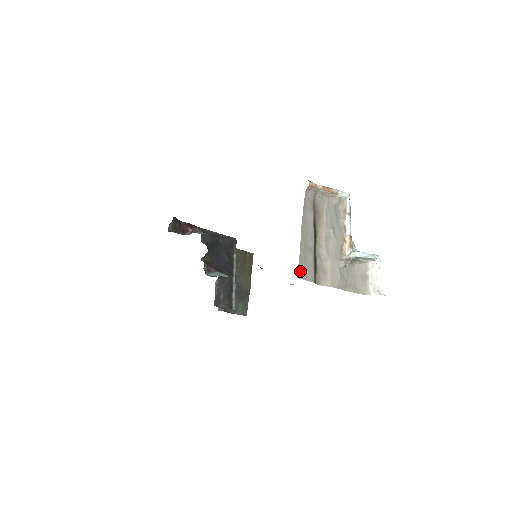
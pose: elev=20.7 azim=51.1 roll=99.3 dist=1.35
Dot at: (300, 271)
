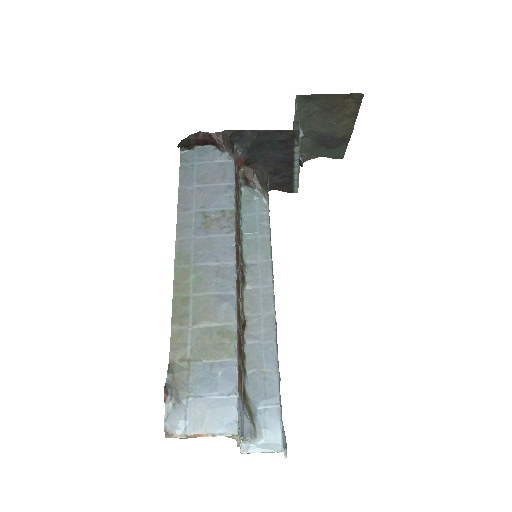
Dot at: (181, 438)
